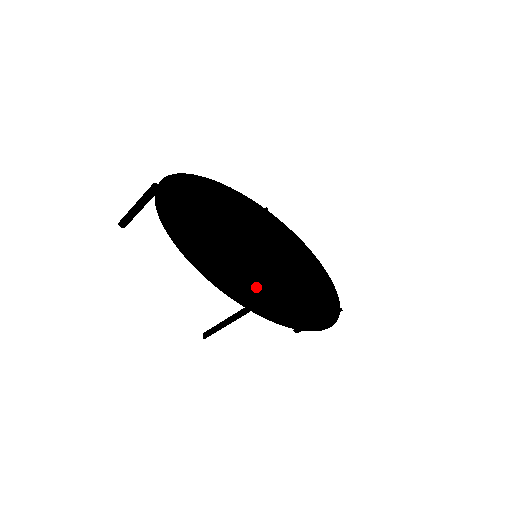
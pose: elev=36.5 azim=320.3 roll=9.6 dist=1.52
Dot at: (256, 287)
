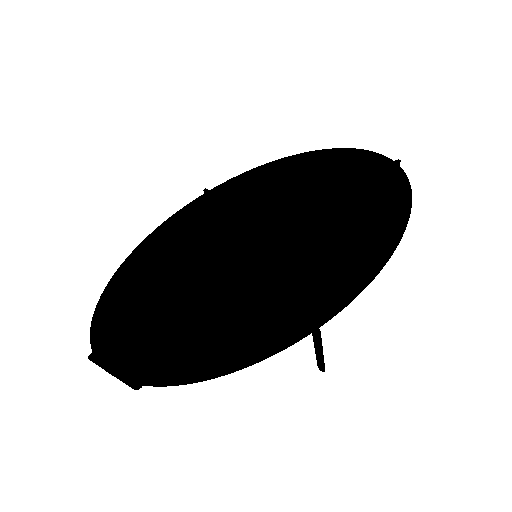
Dot at: (294, 294)
